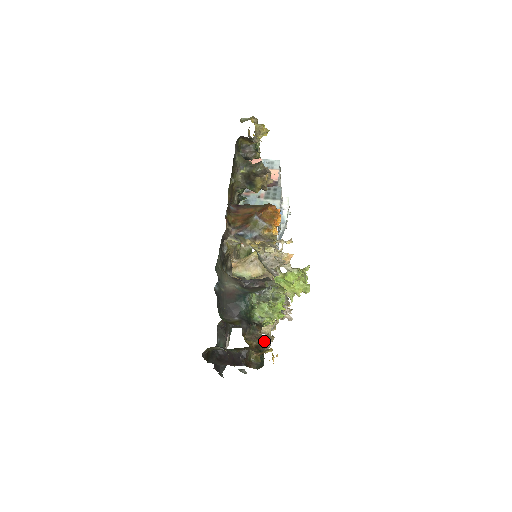
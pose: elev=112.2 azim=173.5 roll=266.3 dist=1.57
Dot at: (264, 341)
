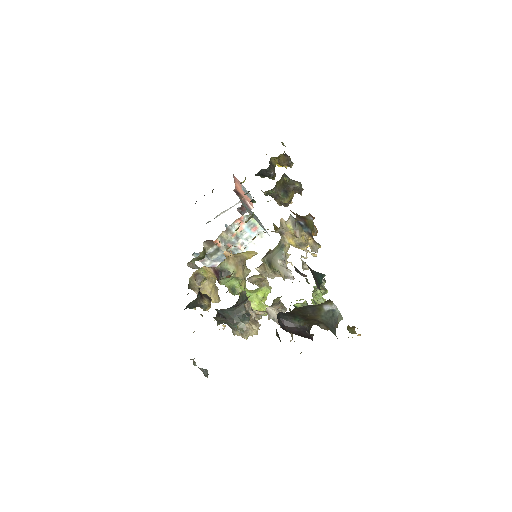
Dot at: occluded
